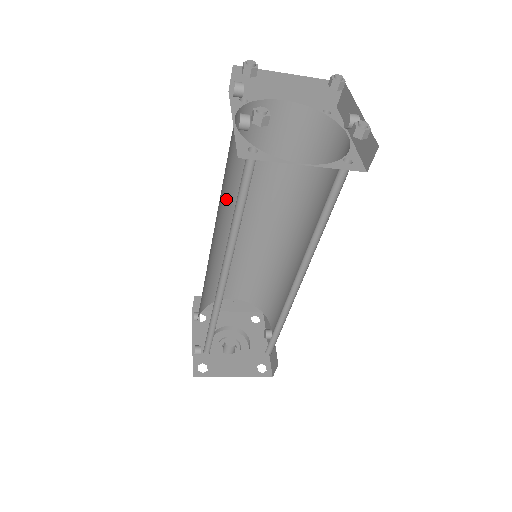
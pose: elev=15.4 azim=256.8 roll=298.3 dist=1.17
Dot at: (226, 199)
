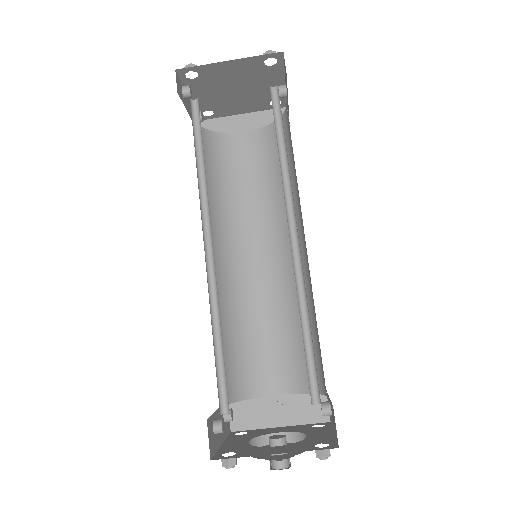
Dot at: (219, 222)
